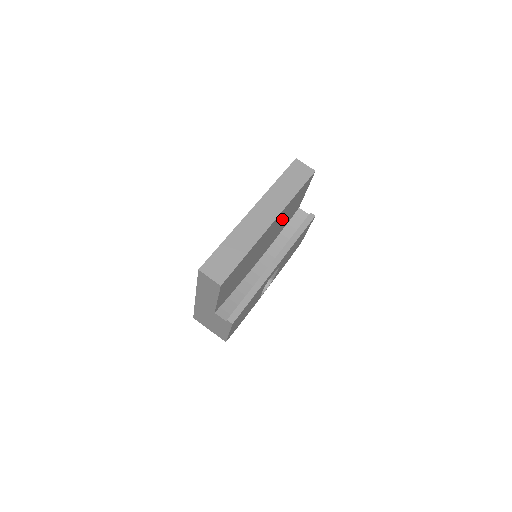
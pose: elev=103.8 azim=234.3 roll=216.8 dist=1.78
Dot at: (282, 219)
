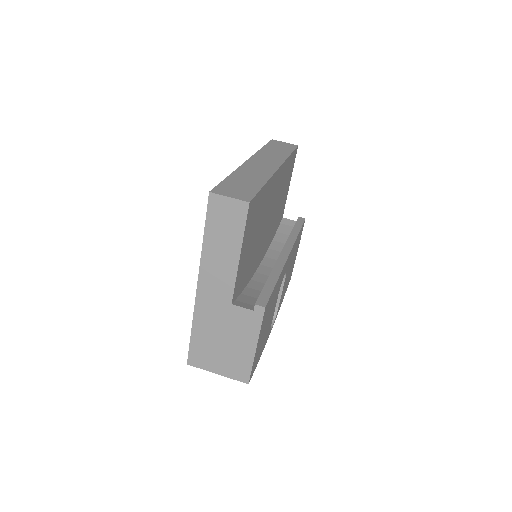
Dot at: (279, 195)
